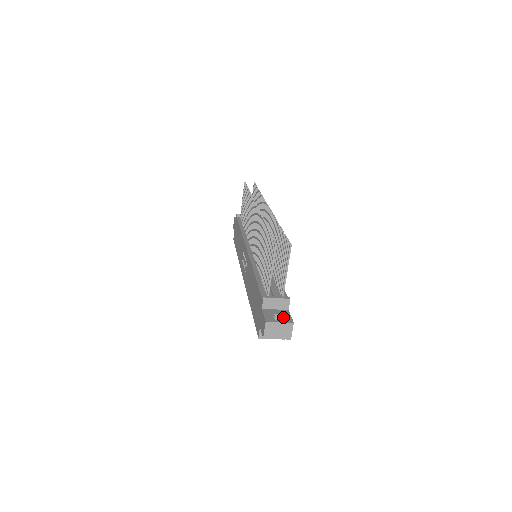
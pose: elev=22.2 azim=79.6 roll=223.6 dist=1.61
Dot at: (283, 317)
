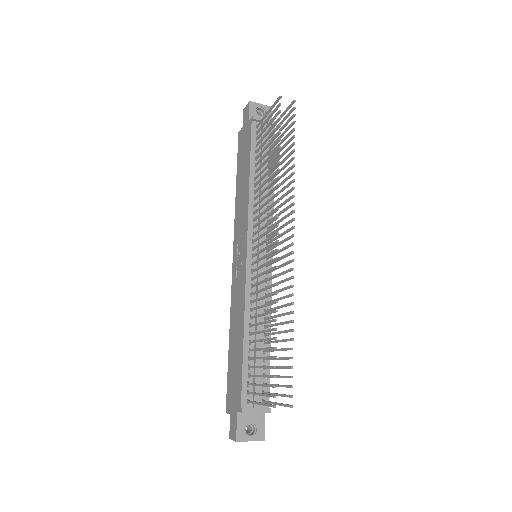
Dot at: (256, 428)
